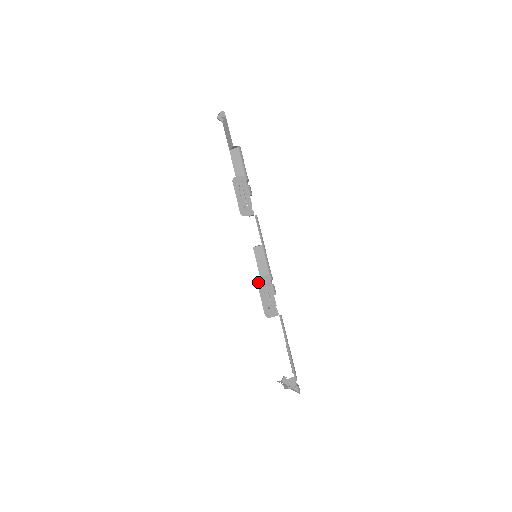
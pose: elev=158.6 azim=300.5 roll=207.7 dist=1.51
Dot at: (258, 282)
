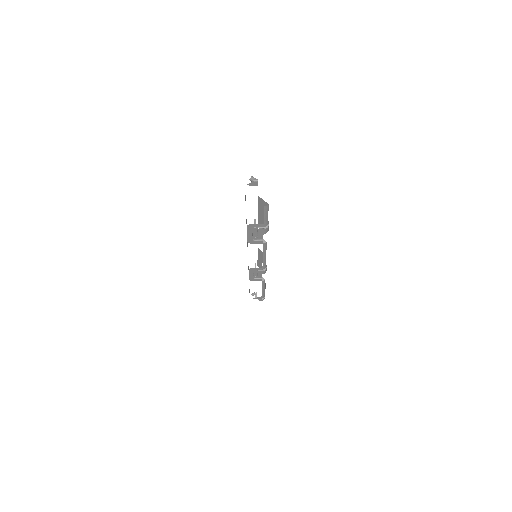
Dot at: (250, 269)
